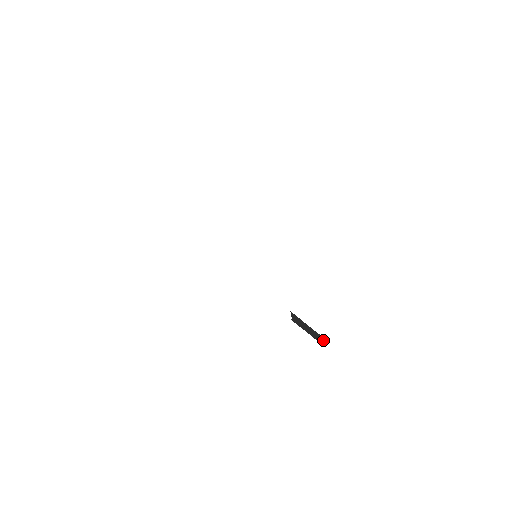
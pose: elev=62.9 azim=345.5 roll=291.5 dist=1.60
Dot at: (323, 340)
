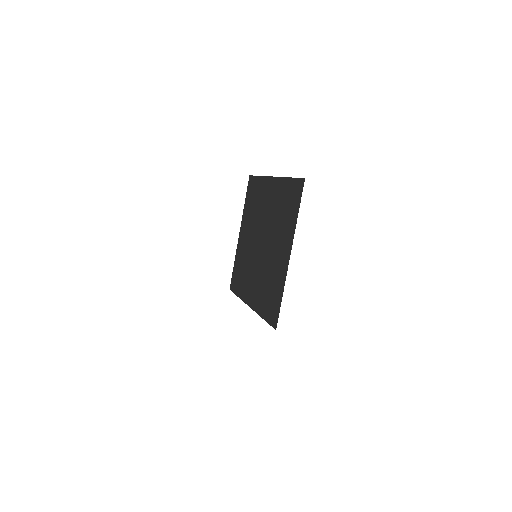
Dot at: occluded
